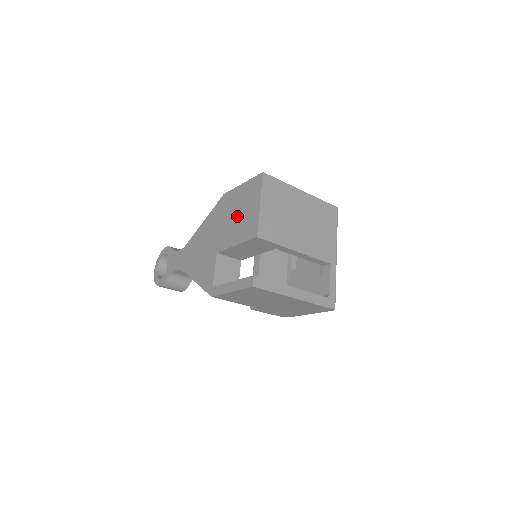
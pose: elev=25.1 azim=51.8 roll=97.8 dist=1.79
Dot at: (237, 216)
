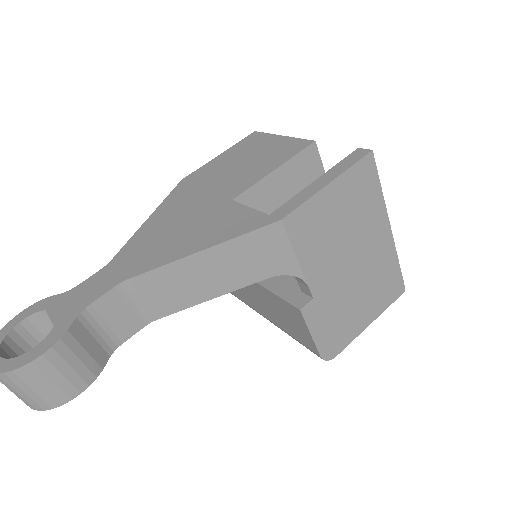
Dot at: (243, 163)
